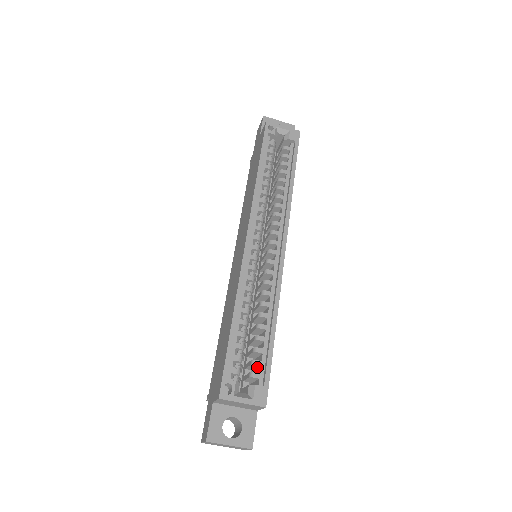
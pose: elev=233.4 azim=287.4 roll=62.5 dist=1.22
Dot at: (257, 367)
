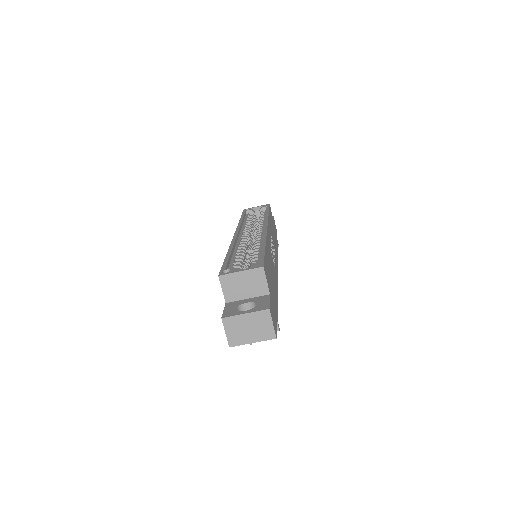
Dot at: occluded
